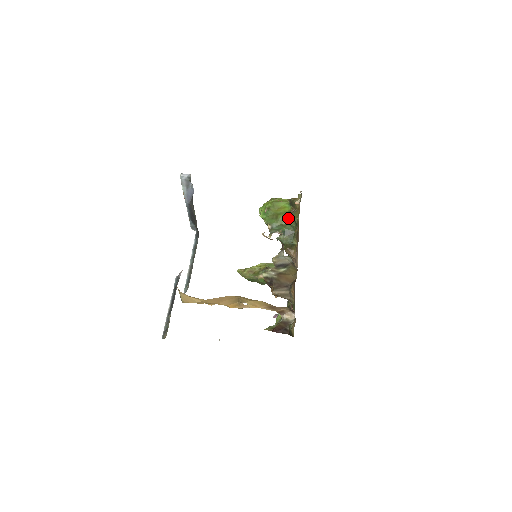
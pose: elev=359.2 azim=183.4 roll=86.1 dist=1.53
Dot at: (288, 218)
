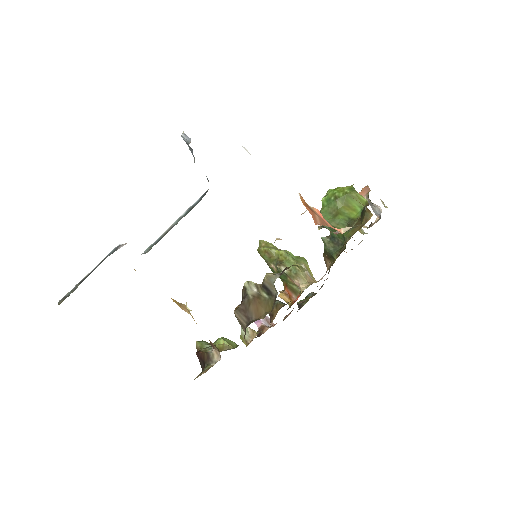
Dot at: occluded
